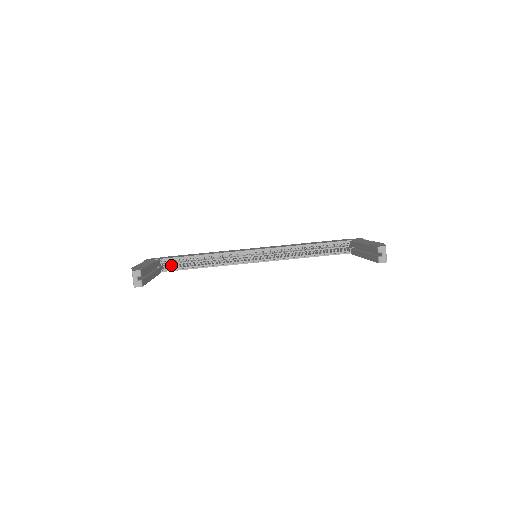
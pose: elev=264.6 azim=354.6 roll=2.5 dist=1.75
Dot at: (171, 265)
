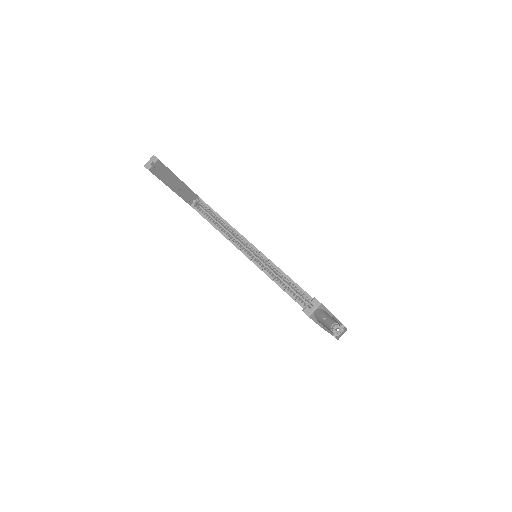
Dot at: occluded
